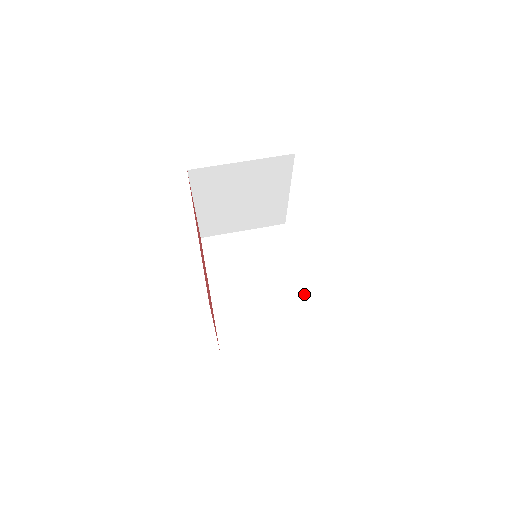
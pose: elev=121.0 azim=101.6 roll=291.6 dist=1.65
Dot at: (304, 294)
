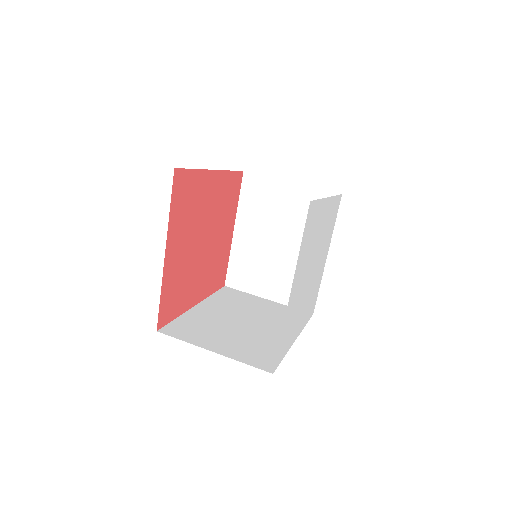
Dot at: occluded
